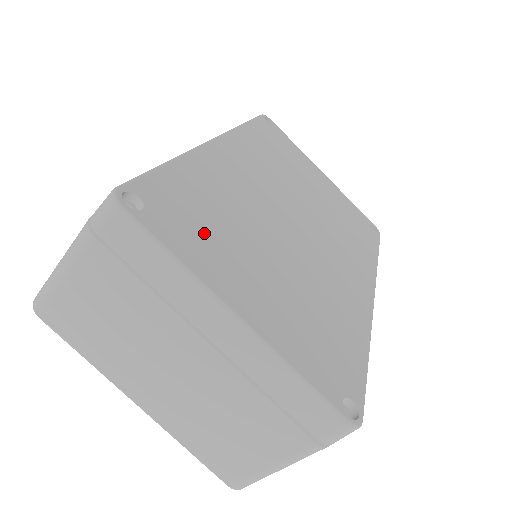
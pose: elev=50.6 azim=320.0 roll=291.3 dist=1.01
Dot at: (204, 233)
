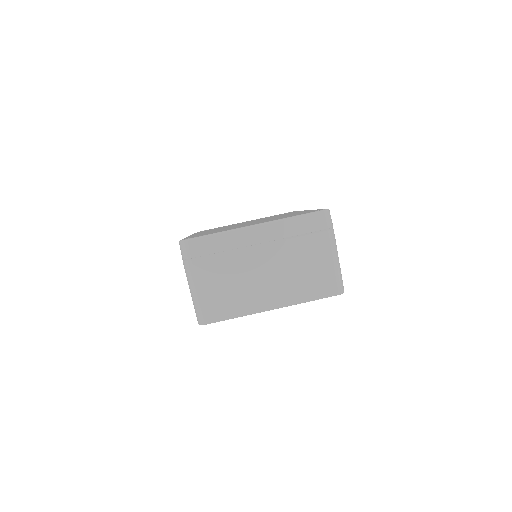
Dot at: occluded
